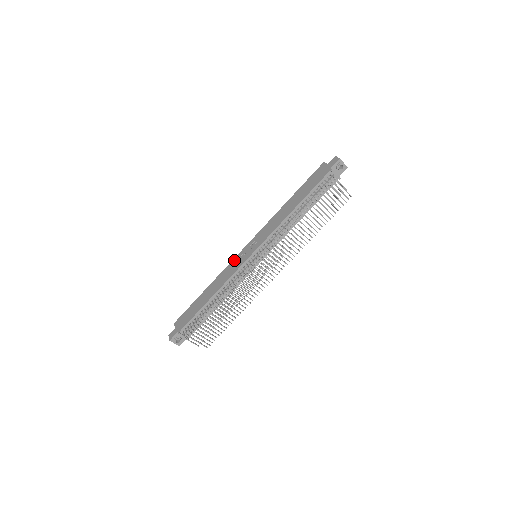
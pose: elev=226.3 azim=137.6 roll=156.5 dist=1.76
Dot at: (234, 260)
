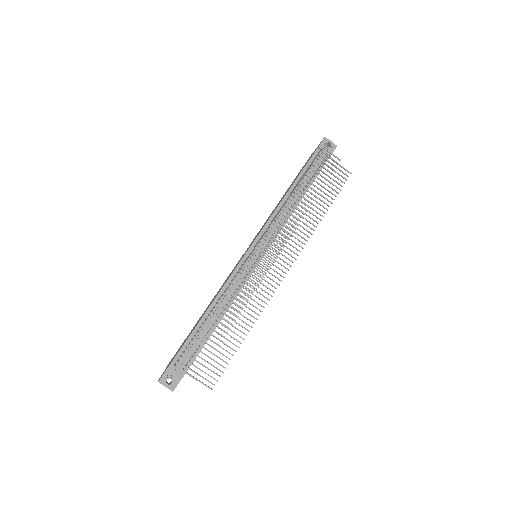
Dot at: (232, 270)
